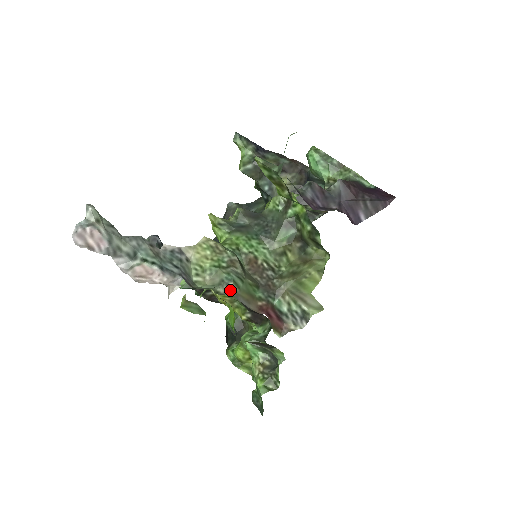
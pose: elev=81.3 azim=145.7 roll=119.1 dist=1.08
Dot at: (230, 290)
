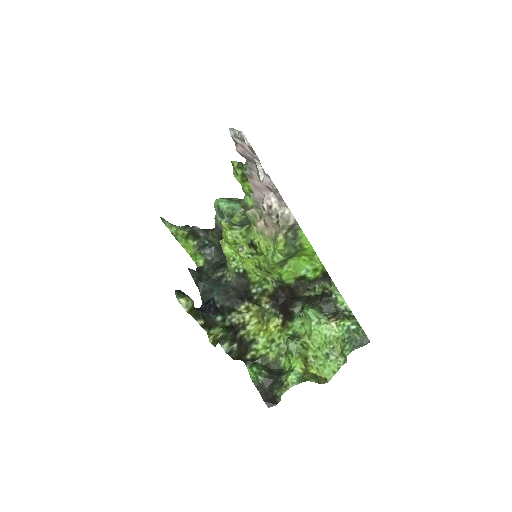
Dot at: occluded
